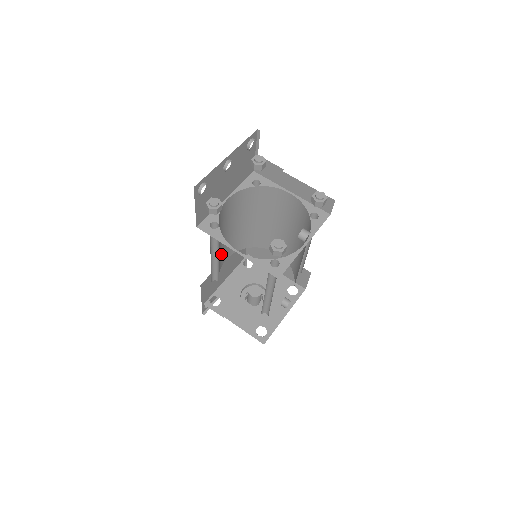
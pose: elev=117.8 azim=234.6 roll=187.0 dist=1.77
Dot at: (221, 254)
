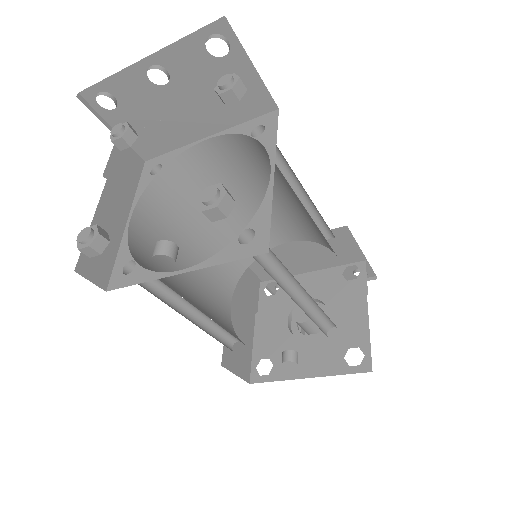
Dot at: occluded
